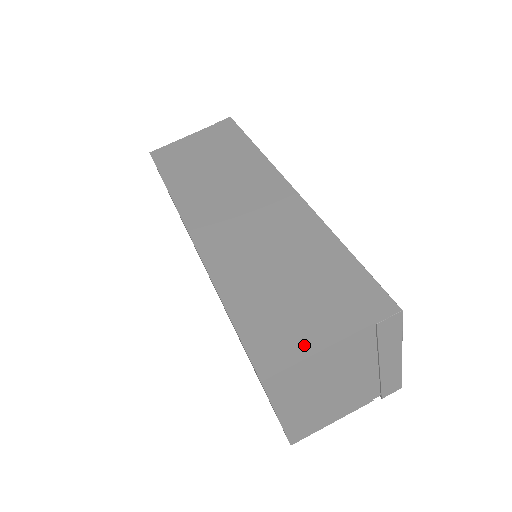
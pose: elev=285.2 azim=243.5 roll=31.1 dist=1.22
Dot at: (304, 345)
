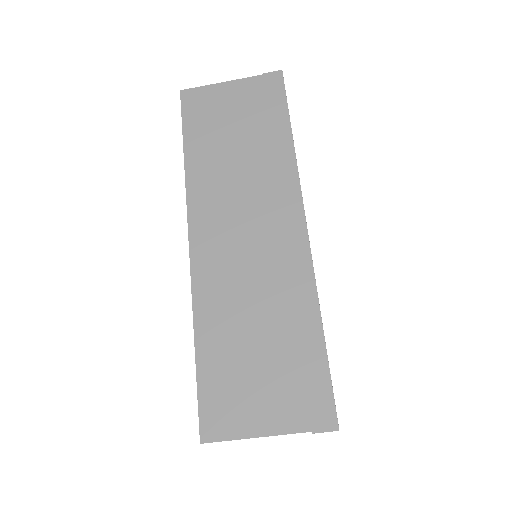
Dot at: (246, 425)
